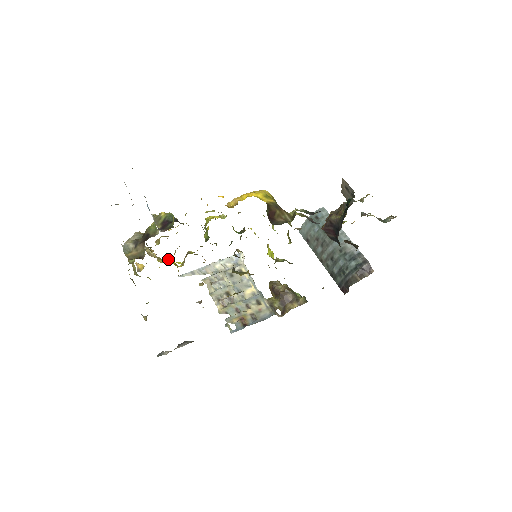
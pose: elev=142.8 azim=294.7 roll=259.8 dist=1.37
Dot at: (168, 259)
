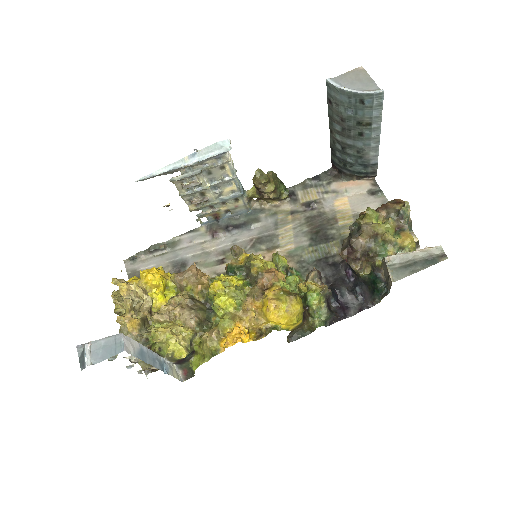
Dot at: (161, 300)
